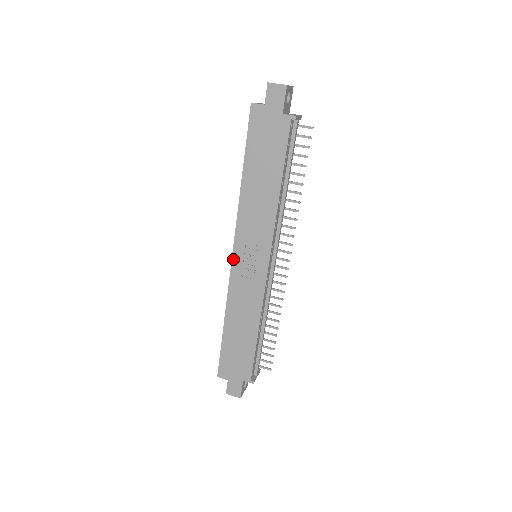
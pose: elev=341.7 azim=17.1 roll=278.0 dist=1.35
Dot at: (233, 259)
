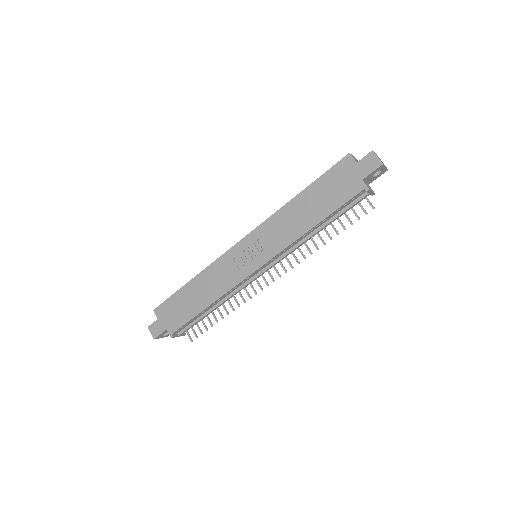
Dot at: (239, 243)
